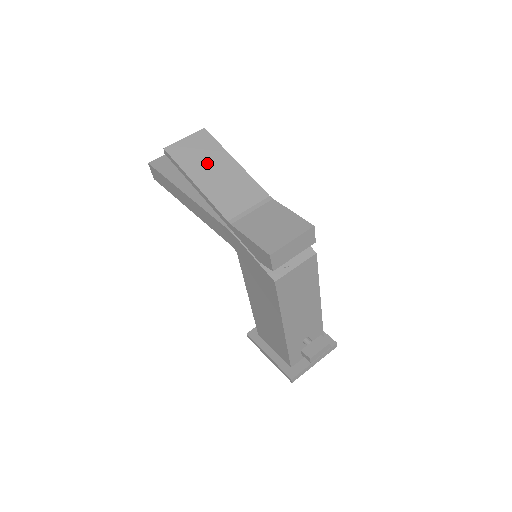
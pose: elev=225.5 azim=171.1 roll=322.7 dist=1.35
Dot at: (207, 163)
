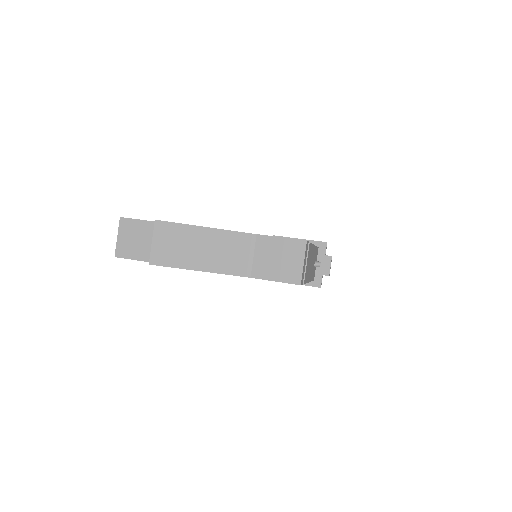
Dot at: (189, 248)
